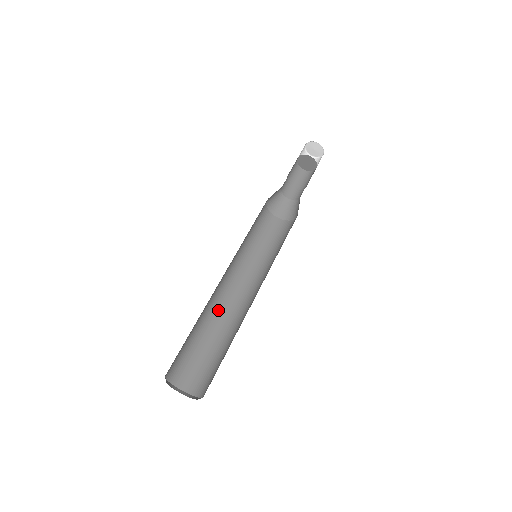
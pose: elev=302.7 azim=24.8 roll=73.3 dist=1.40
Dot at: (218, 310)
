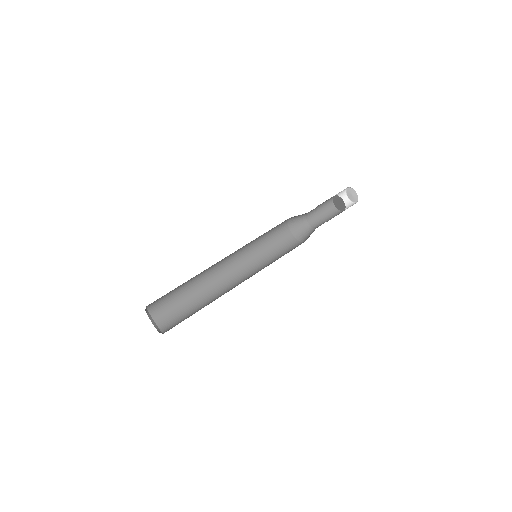
Dot at: (211, 284)
